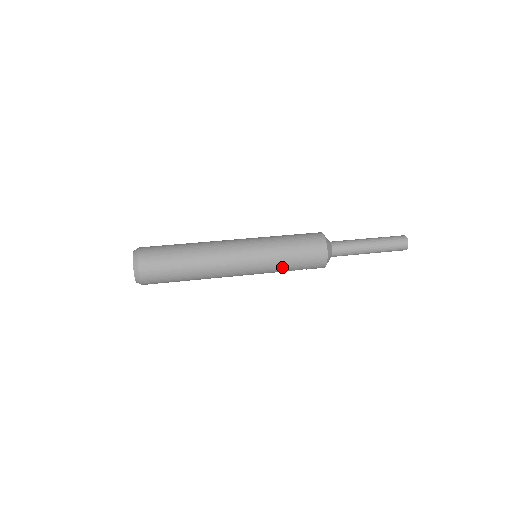
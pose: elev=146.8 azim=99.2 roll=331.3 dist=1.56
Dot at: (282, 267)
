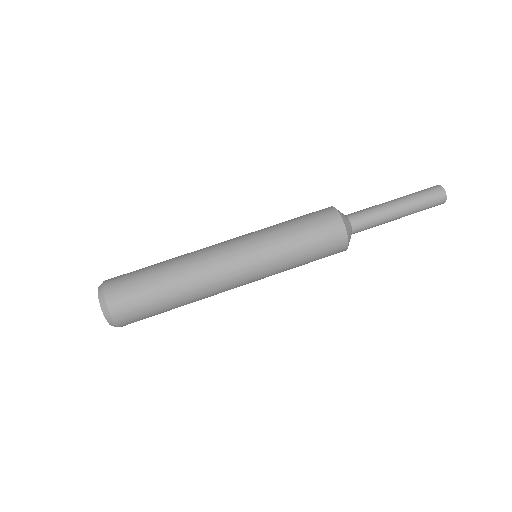
Dot at: occluded
